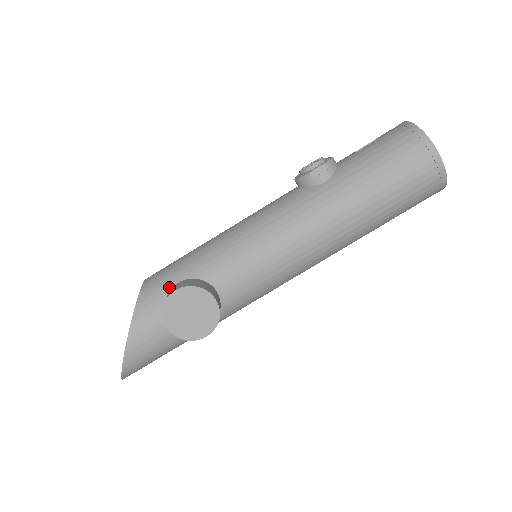
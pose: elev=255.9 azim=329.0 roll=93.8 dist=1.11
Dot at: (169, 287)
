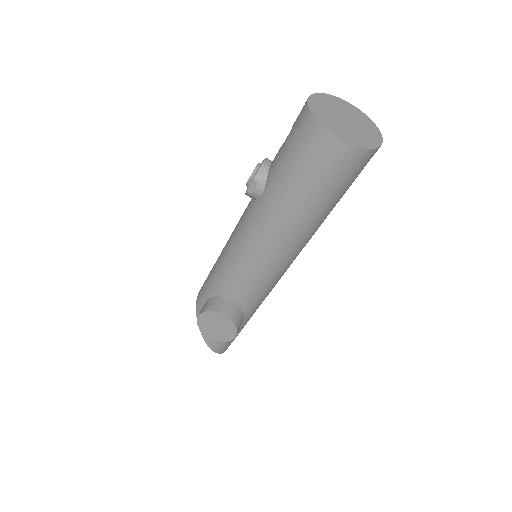
Dot at: occluded
